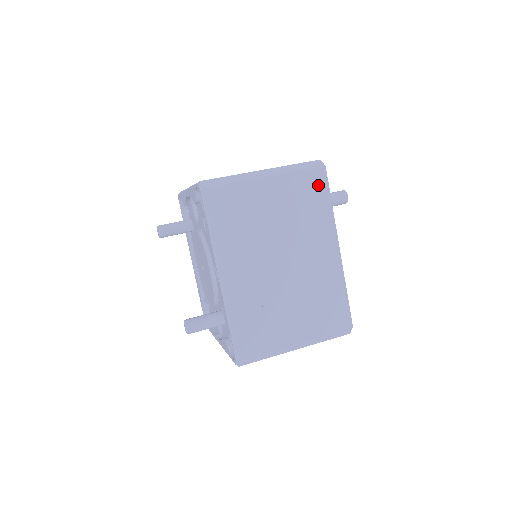
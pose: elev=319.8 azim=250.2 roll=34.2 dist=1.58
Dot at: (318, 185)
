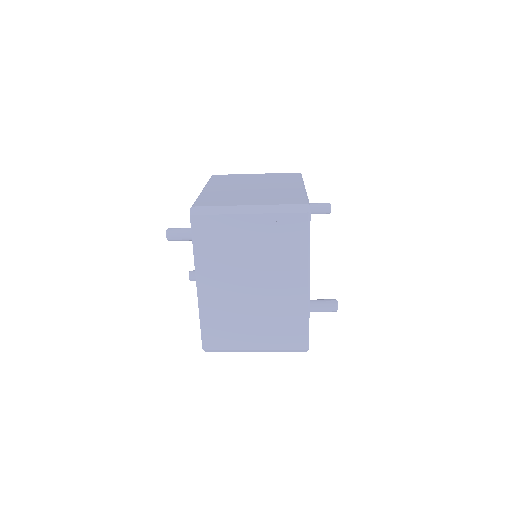
Dot at: (293, 175)
